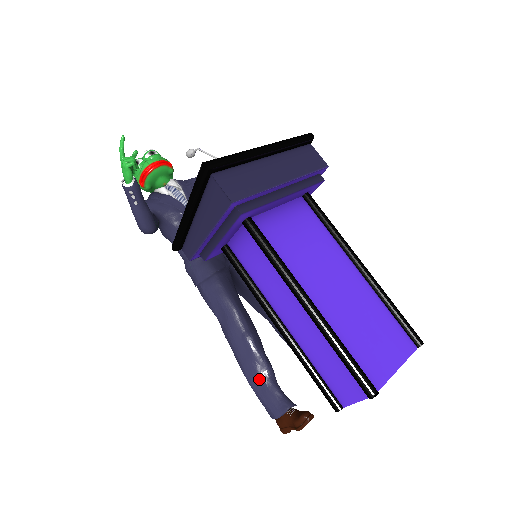
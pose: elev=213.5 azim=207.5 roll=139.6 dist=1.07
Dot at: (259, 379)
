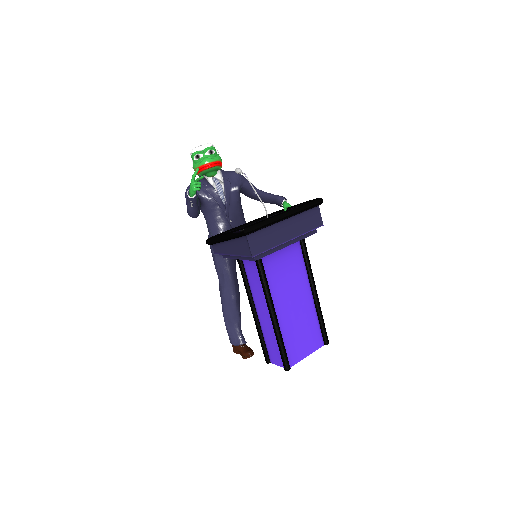
Dot at: (231, 322)
